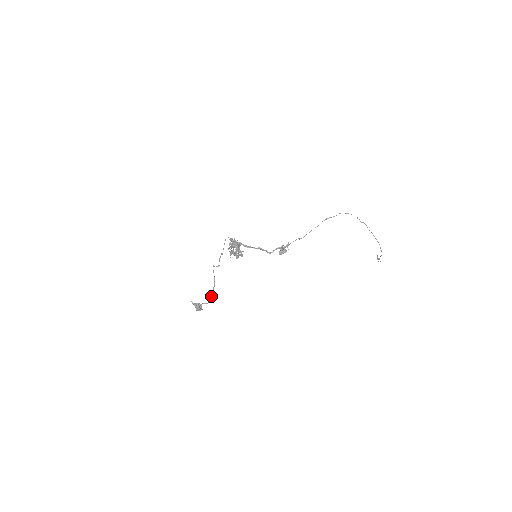
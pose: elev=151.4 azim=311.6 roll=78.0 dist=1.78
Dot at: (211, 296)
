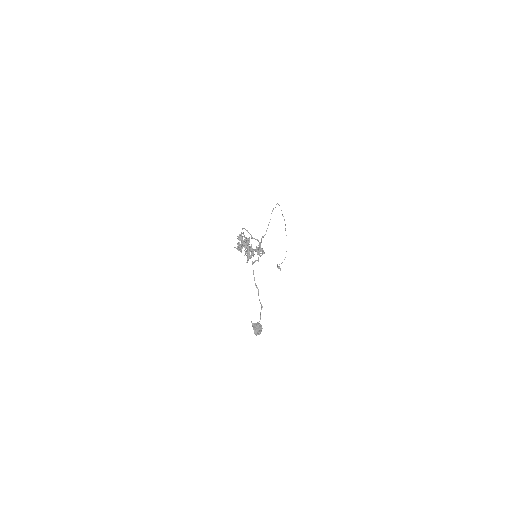
Dot at: (261, 308)
